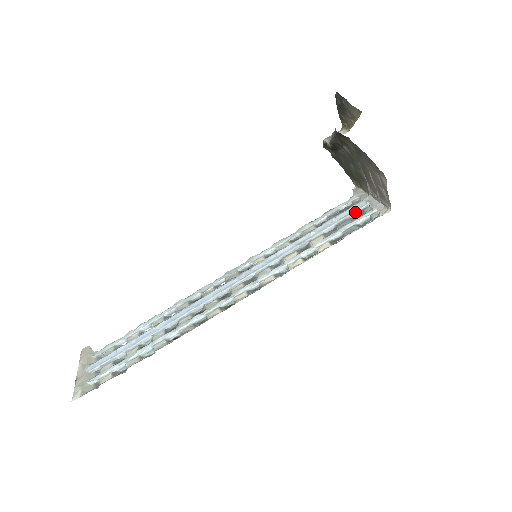
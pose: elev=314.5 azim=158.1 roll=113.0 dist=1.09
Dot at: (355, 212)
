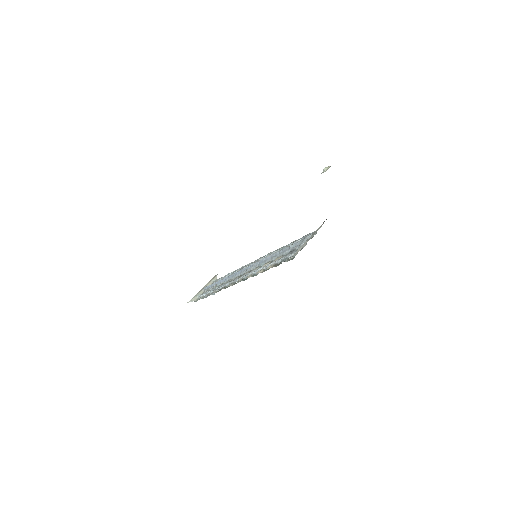
Dot at: (300, 246)
